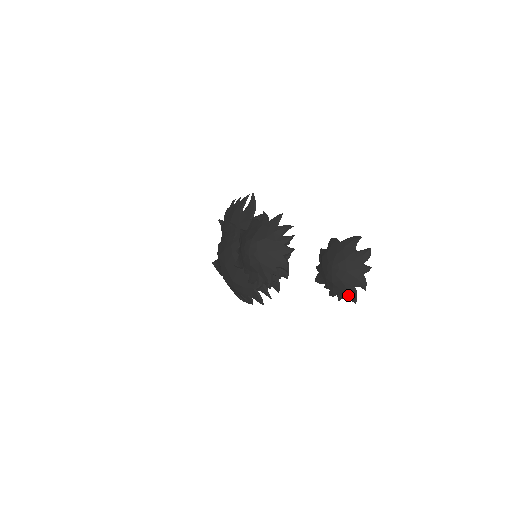
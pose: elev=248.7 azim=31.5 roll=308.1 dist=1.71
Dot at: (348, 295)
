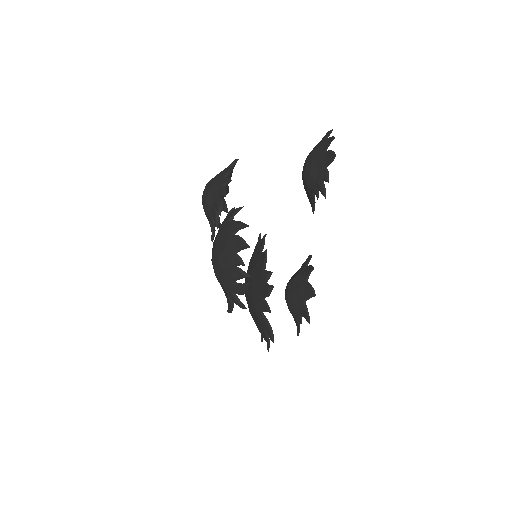
Dot at: (327, 163)
